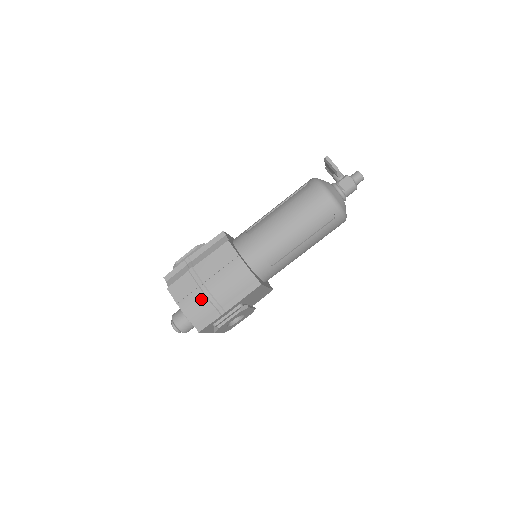
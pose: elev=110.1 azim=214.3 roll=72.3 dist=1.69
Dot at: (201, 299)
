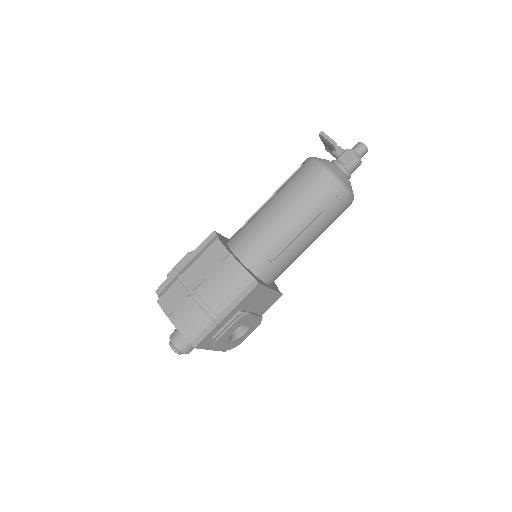
Dot at: (193, 308)
